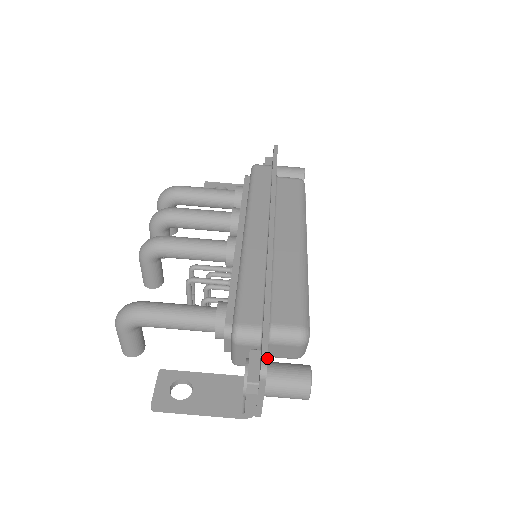
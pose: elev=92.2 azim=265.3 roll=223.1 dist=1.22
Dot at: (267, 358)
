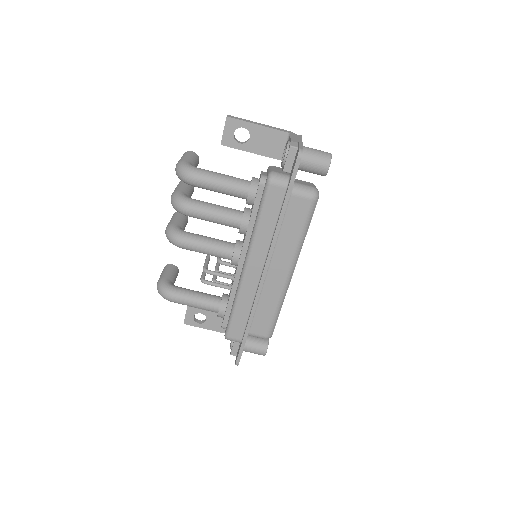
Dot at: occluded
